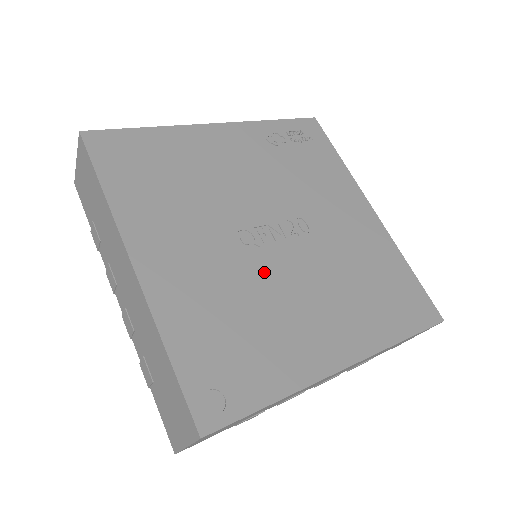
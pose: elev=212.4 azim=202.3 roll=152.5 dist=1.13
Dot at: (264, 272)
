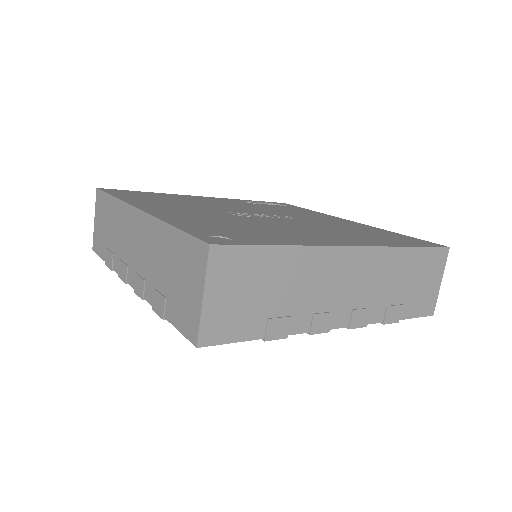
Dot at: (257, 221)
